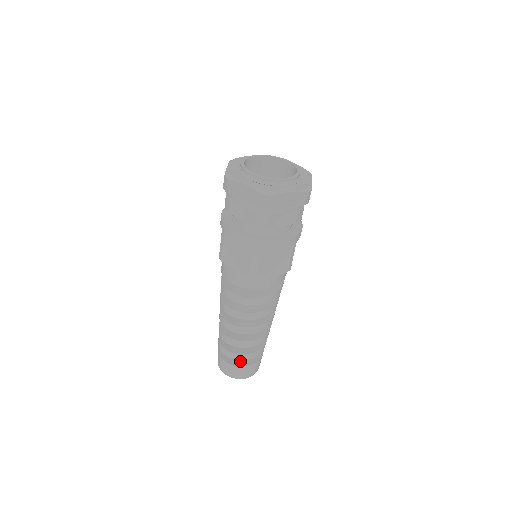
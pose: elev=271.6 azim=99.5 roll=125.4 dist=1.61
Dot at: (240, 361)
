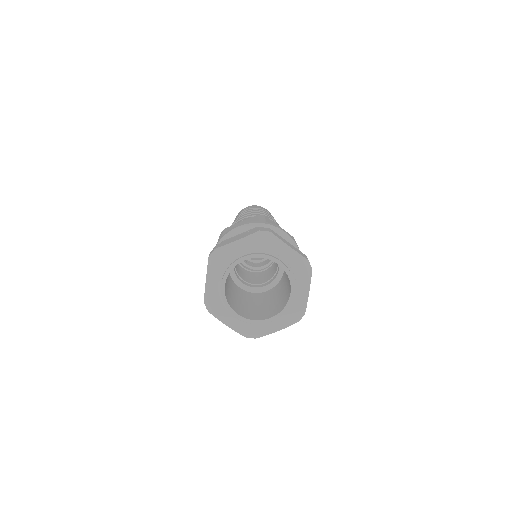
Dot at: occluded
